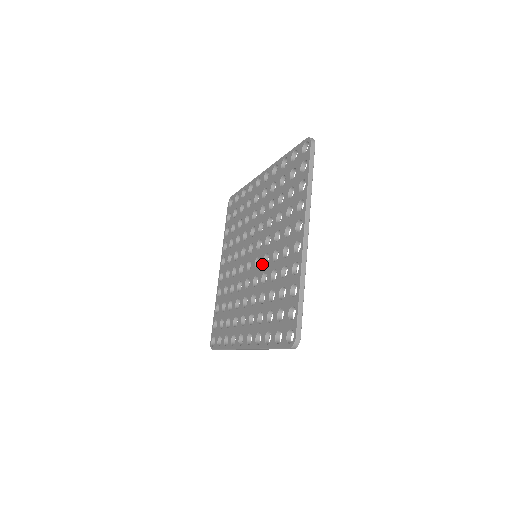
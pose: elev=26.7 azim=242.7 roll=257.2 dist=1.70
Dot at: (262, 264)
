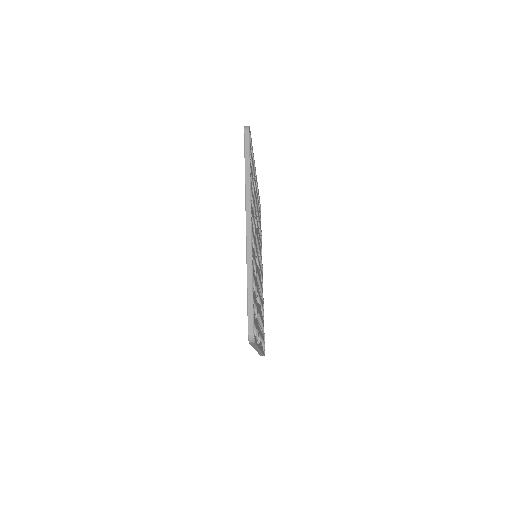
Dot at: occluded
